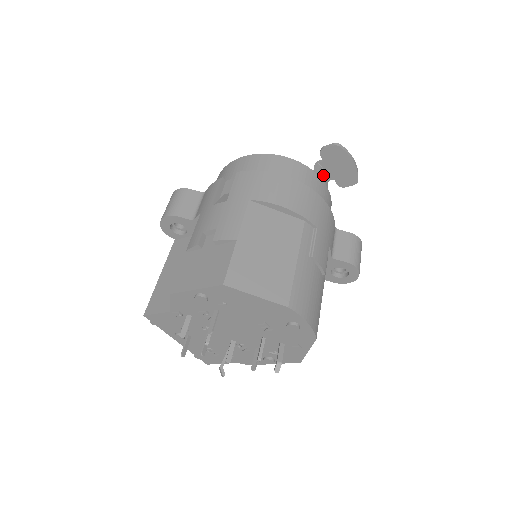
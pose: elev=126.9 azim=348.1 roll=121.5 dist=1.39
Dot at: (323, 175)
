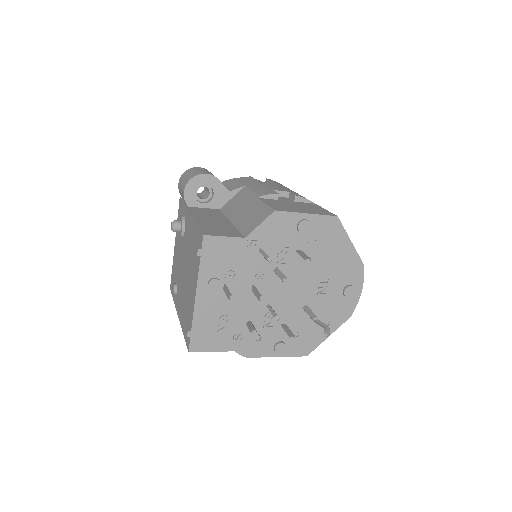
Dot at: occluded
